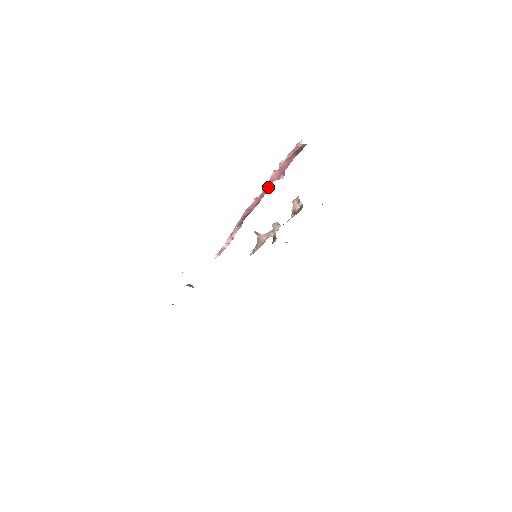
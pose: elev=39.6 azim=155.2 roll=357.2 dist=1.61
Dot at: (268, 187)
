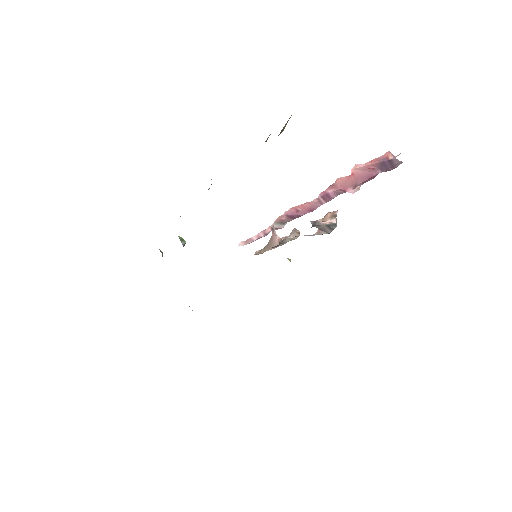
Dot at: (329, 193)
